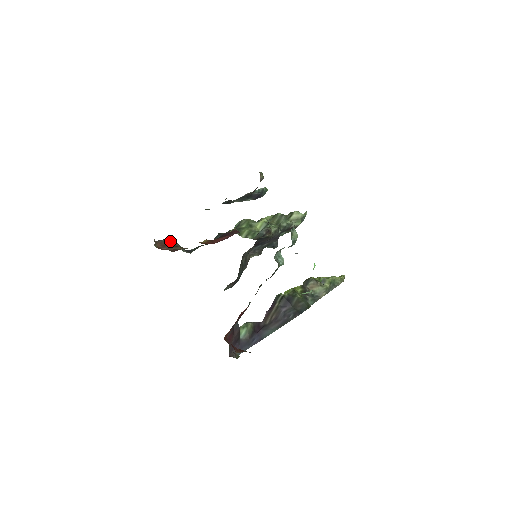
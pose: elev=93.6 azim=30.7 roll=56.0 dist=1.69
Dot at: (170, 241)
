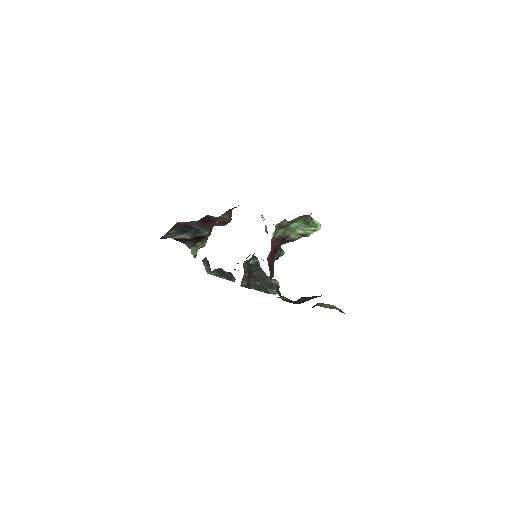
Dot at: occluded
